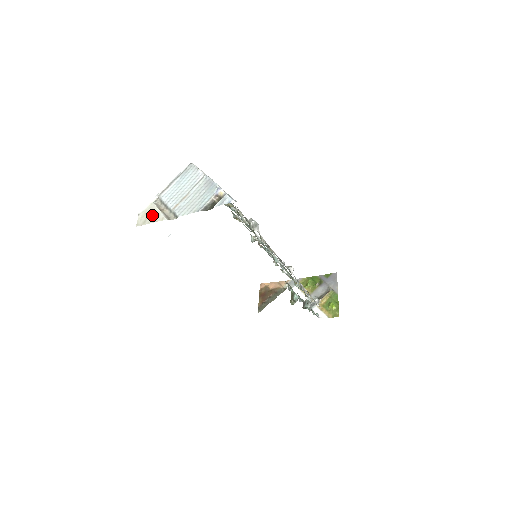
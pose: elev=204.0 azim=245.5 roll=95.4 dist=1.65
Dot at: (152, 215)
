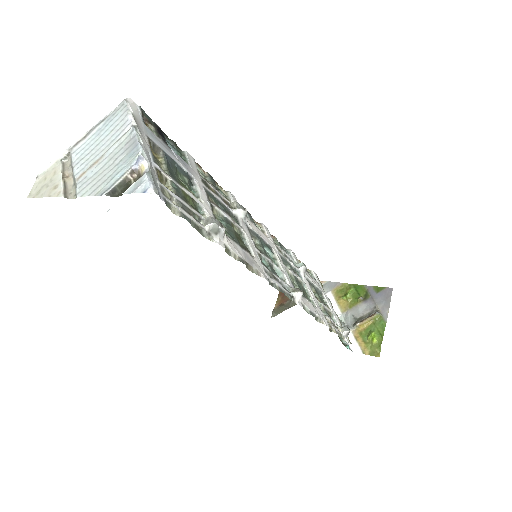
Dot at: (50, 183)
